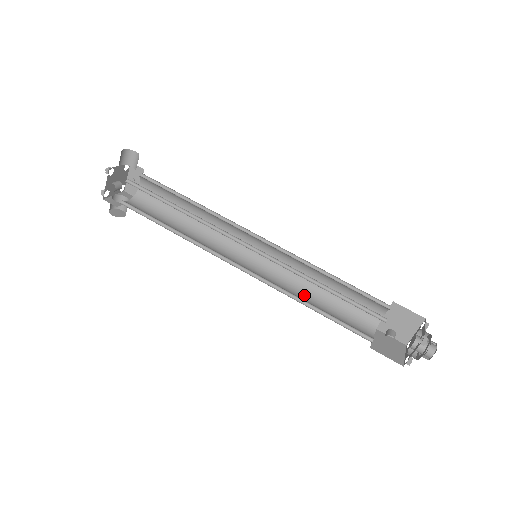
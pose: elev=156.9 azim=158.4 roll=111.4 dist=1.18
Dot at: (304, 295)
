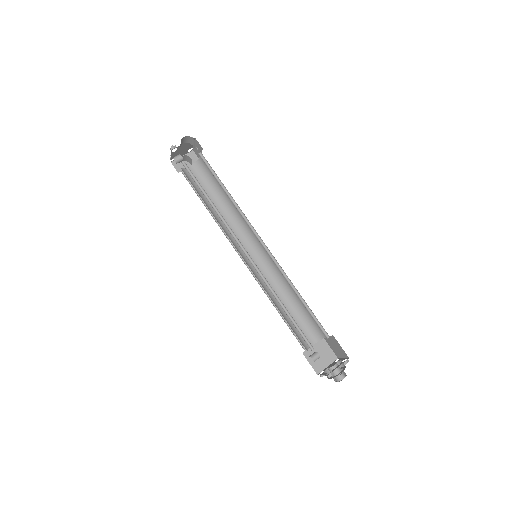
Dot at: (282, 294)
